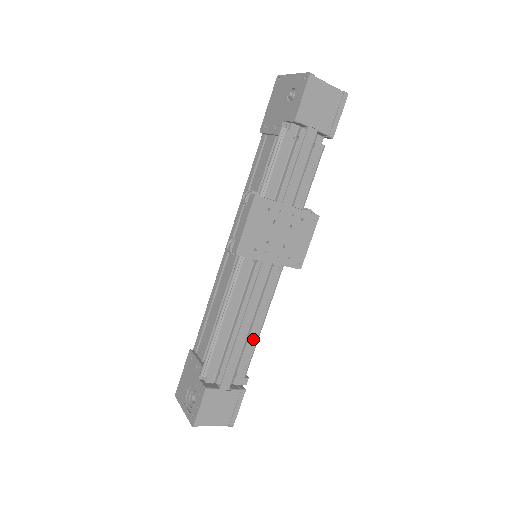
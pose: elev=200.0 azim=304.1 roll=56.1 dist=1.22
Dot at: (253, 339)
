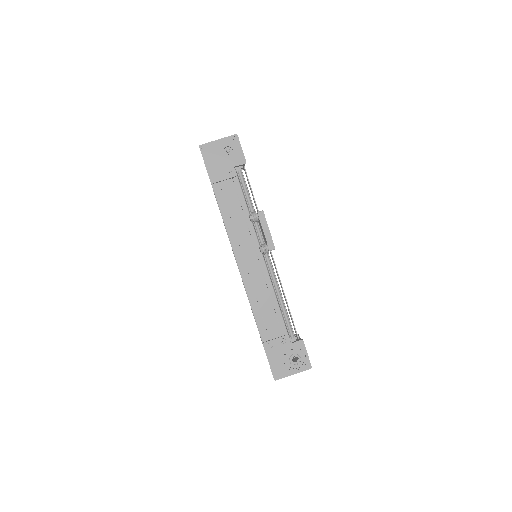
Dot at: occluded
